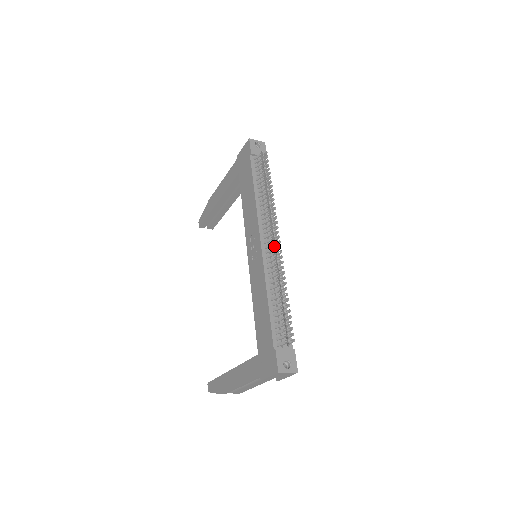
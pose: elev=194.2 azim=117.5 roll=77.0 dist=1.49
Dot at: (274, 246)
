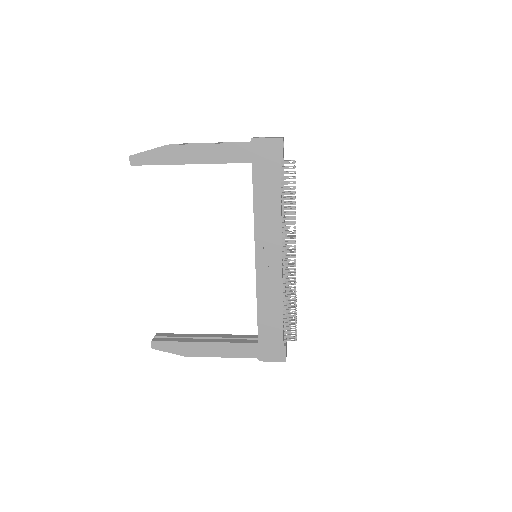
Dot at: (294, 266)
